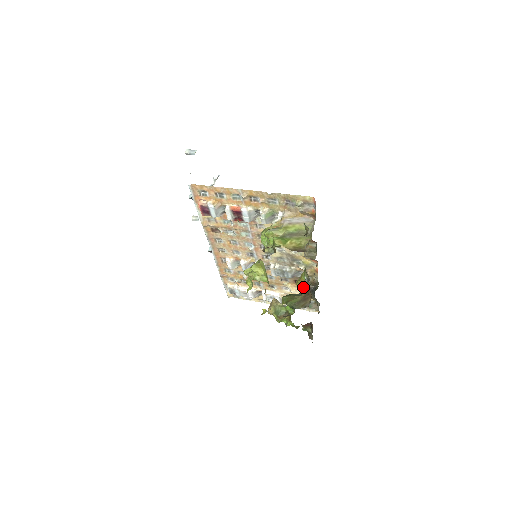
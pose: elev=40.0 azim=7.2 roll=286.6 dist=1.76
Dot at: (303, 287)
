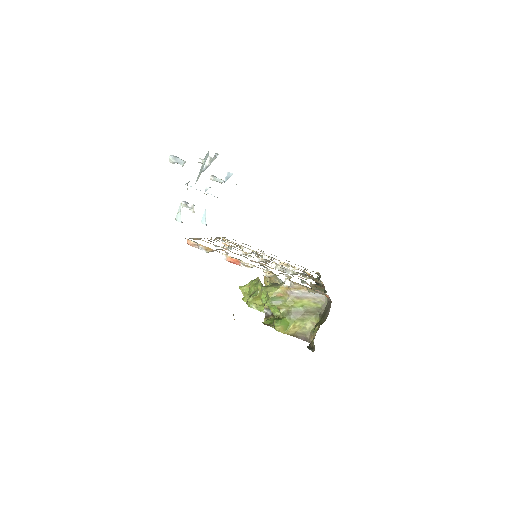
Dot at: occluded
